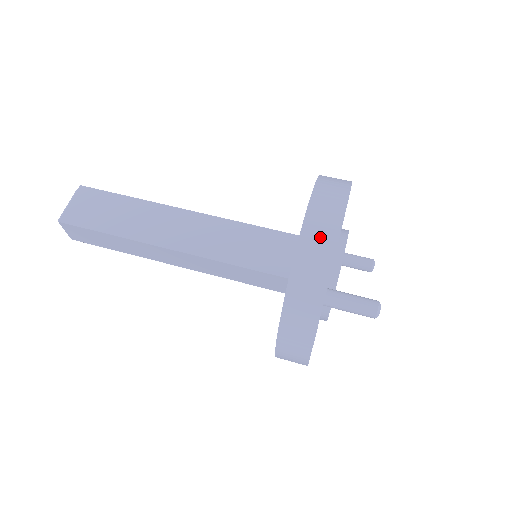
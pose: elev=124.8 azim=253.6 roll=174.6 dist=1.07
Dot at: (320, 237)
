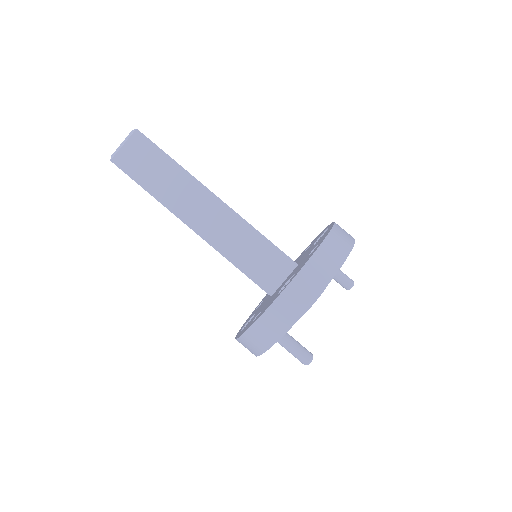
Dot at: (288, 310)
